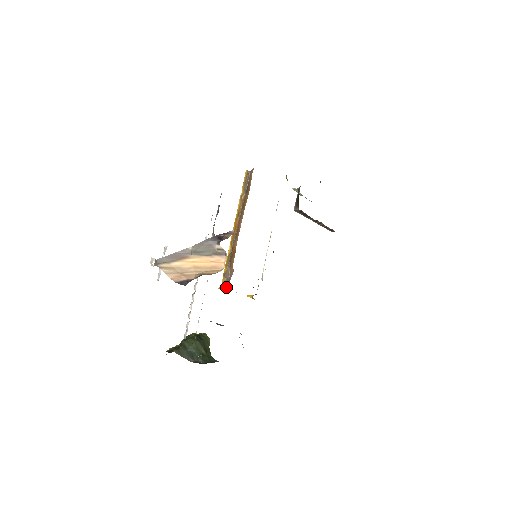
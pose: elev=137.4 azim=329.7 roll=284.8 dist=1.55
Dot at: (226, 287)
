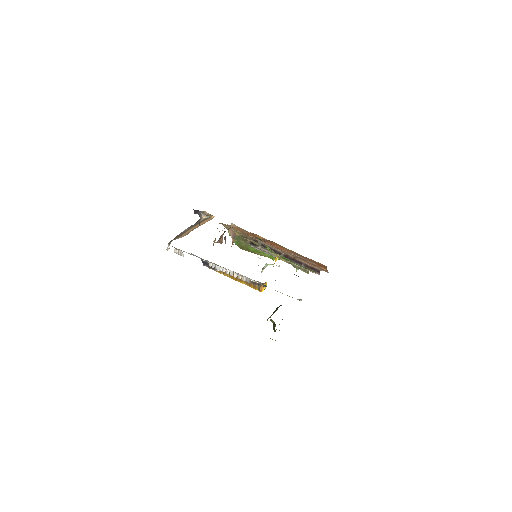
Dot at: (262, 285)
